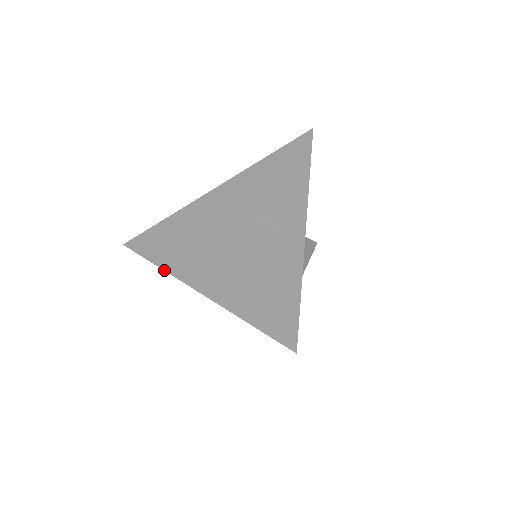
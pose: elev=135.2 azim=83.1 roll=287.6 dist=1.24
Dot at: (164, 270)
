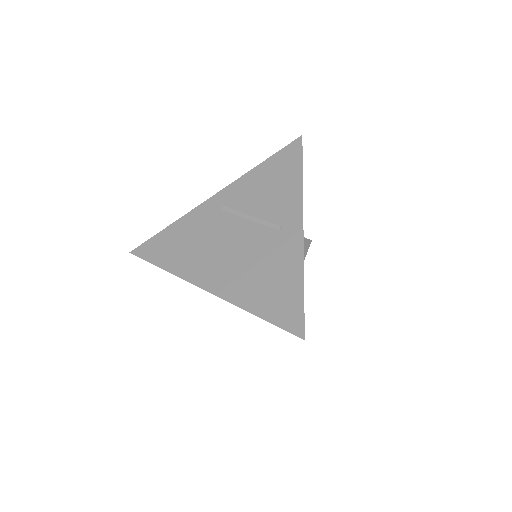
Dot at: occluded
